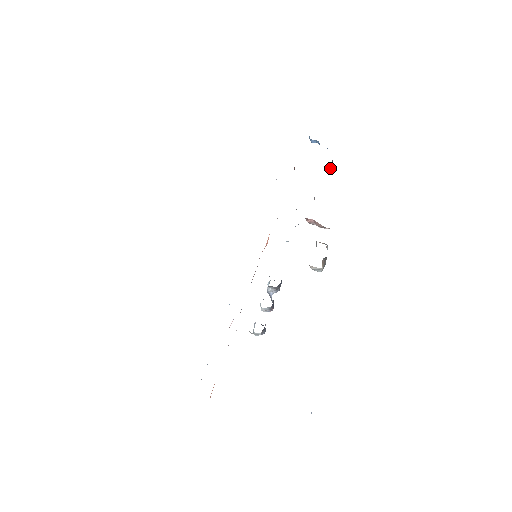
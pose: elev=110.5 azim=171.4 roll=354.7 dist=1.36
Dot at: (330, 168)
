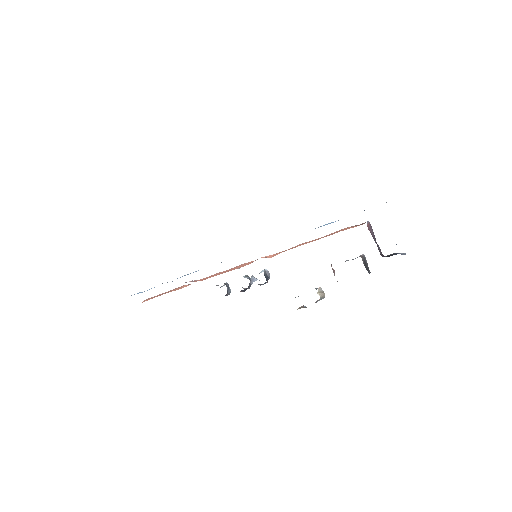
Dot at: (390, 255)
